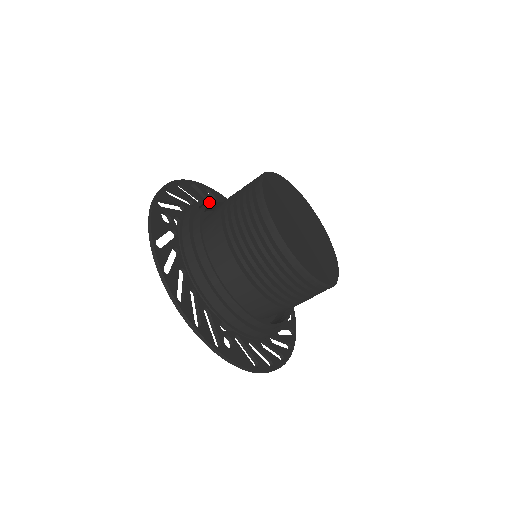
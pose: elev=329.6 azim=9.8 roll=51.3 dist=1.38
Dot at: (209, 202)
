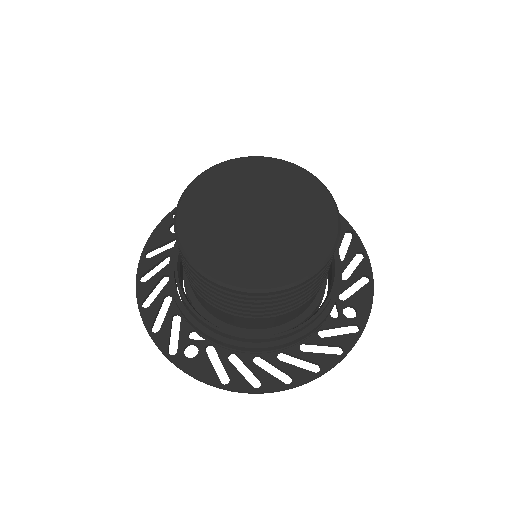
Dot at: occluded
